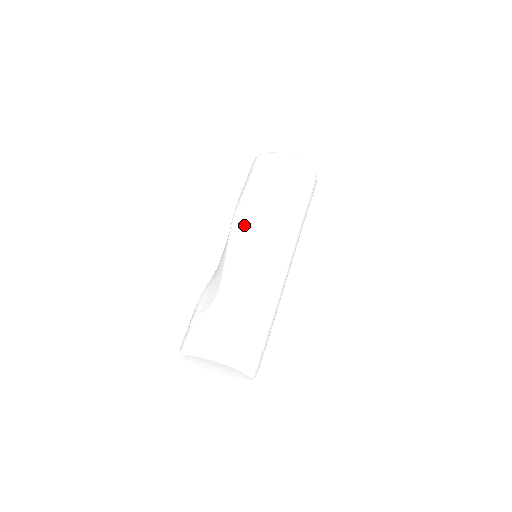
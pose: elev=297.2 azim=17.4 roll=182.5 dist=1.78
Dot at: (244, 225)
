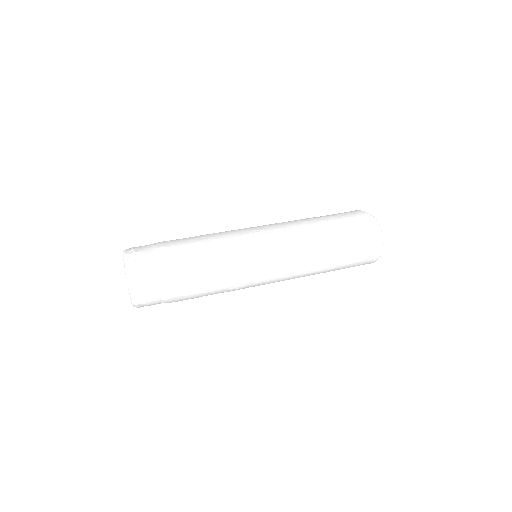
Dot at: occluded
